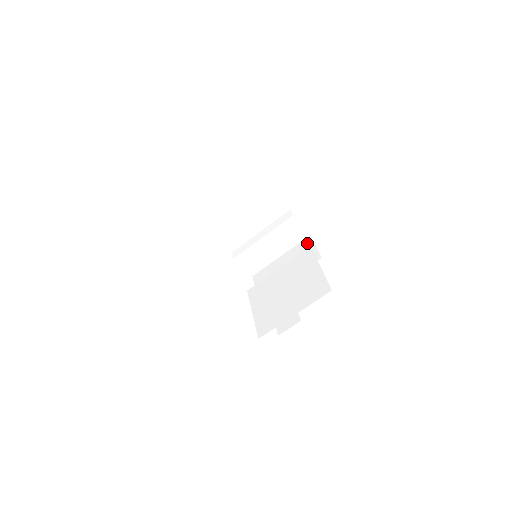
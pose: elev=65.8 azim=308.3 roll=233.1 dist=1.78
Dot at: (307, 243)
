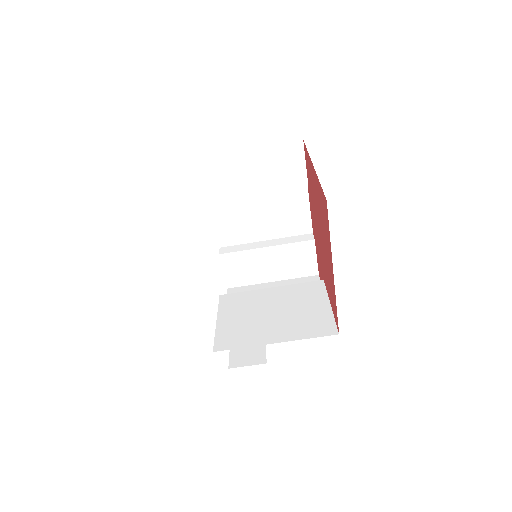
Dot at: occluded
